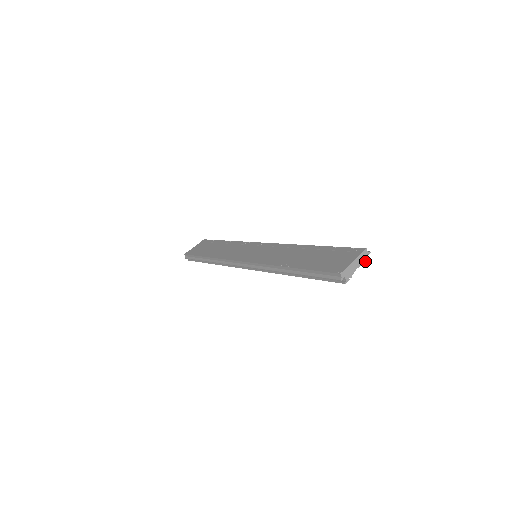
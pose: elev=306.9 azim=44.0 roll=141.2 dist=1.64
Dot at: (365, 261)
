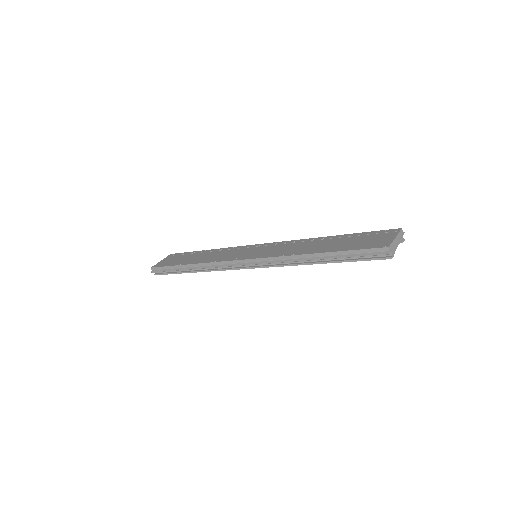
Dot at: (402, 240)
